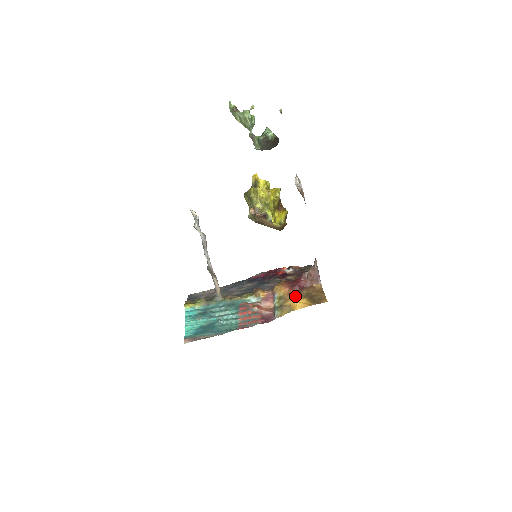
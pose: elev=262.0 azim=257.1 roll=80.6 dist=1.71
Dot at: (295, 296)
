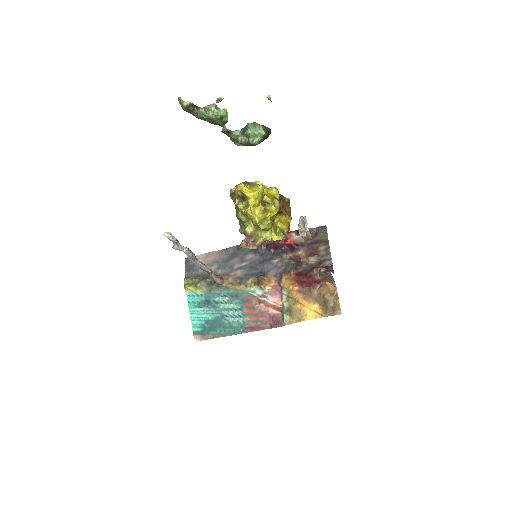
Dot at: (305, 298)
